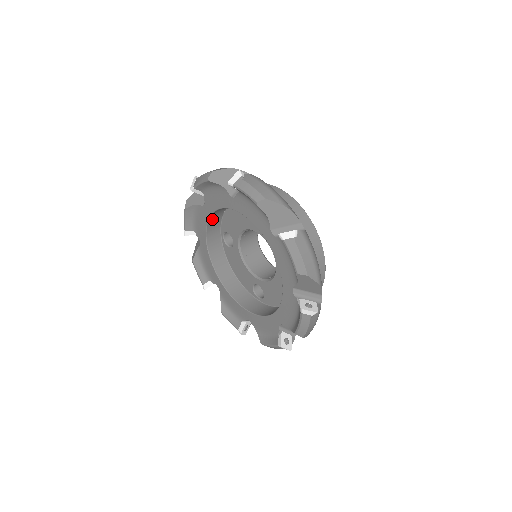
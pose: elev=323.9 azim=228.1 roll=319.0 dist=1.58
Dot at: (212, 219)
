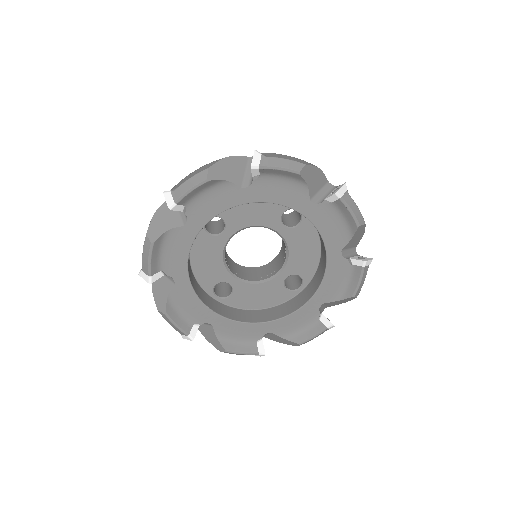
Dot at: (234, 204)
